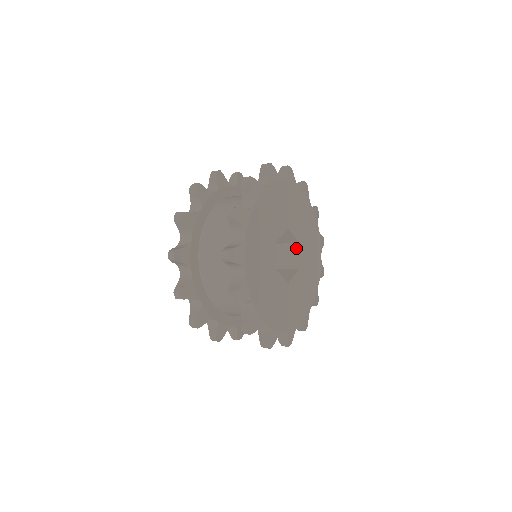
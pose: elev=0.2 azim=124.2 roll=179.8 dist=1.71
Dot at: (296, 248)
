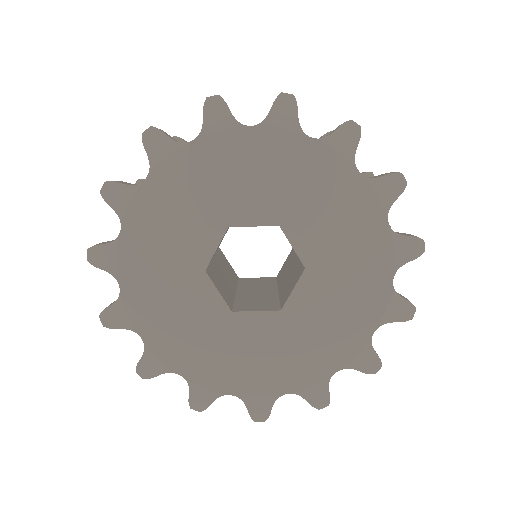
Dot at: (299, 274)
